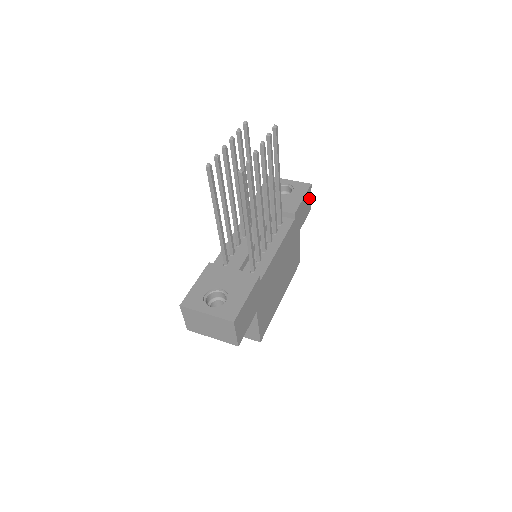
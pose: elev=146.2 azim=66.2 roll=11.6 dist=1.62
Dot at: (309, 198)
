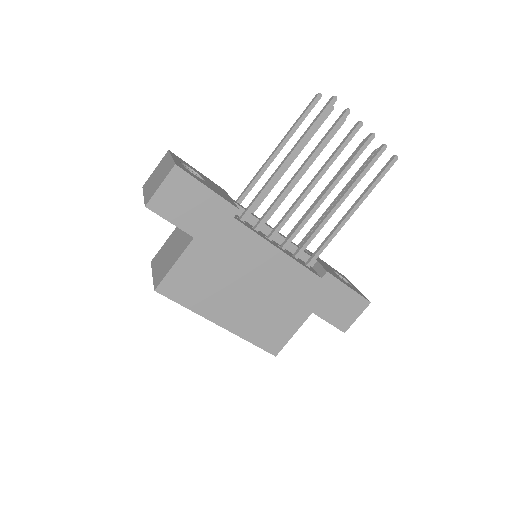
Dot at: (354, 312)
